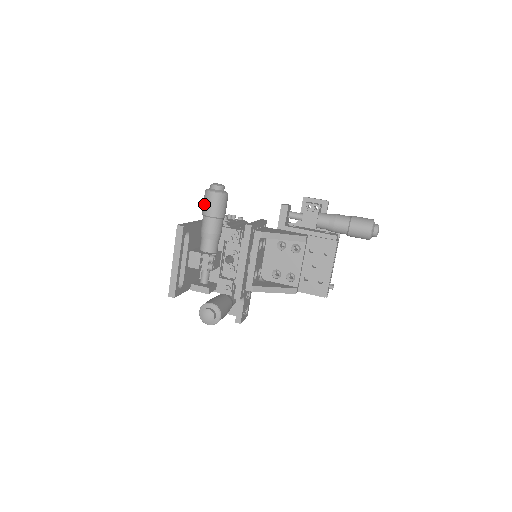
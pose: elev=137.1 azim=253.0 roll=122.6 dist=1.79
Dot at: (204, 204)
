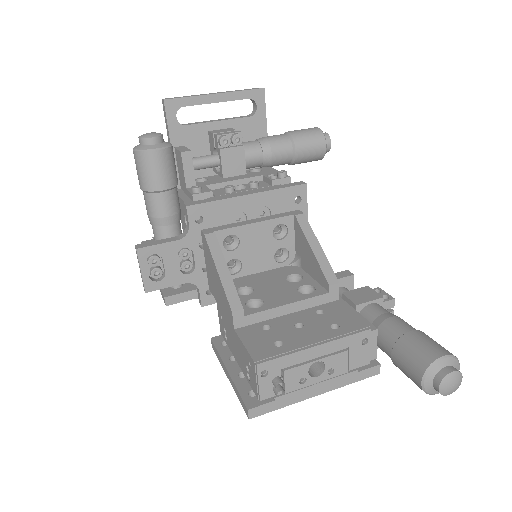
Dot at: occluded
